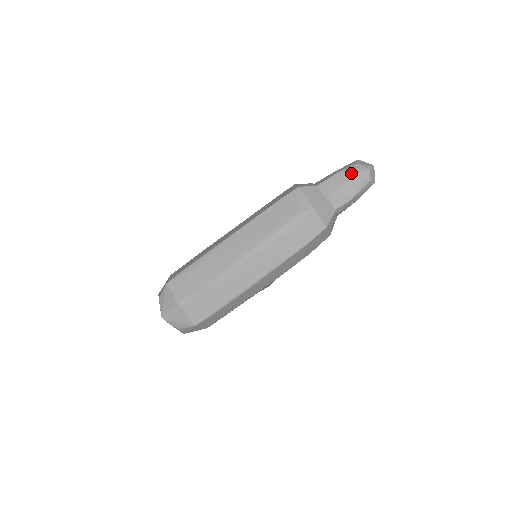
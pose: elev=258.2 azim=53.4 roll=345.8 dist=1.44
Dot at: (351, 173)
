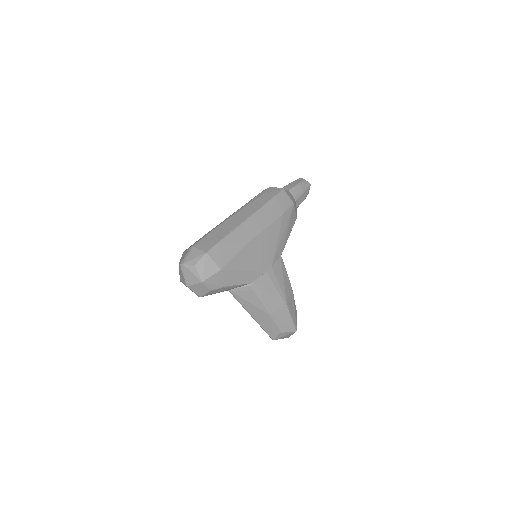
Dot at: occluded
